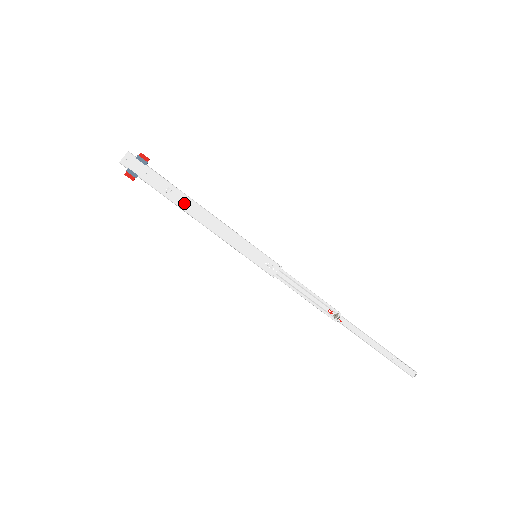
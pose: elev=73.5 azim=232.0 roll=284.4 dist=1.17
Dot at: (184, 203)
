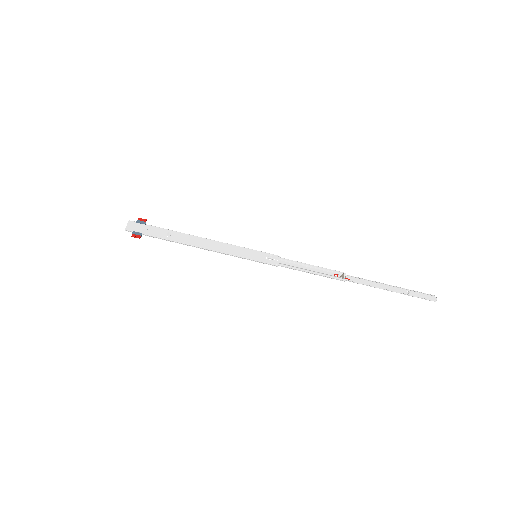
Dot at: (184, 239)
